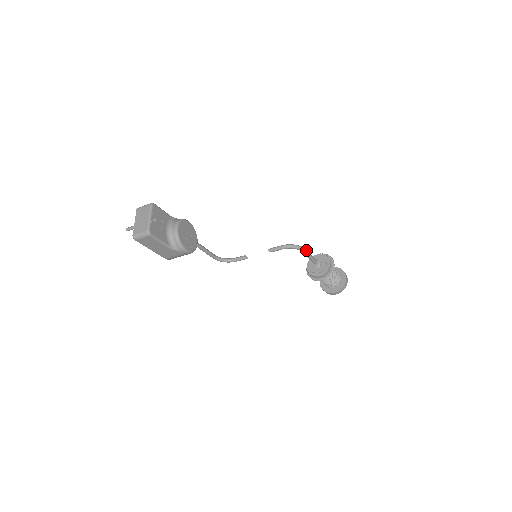
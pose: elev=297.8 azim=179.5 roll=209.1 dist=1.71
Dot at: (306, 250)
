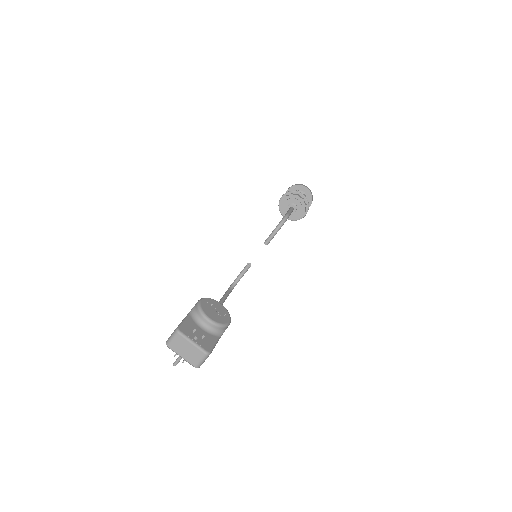
Dot at: (288, 214)
